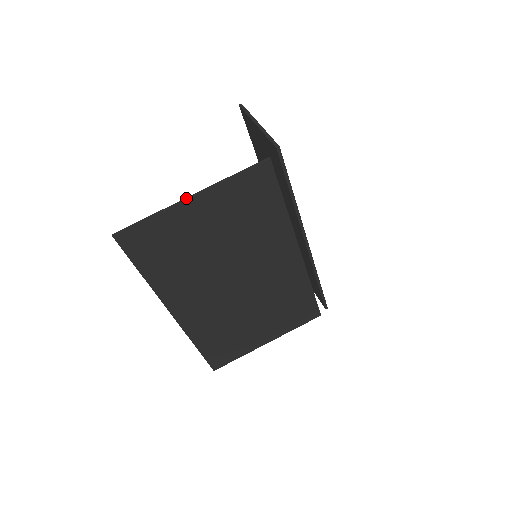
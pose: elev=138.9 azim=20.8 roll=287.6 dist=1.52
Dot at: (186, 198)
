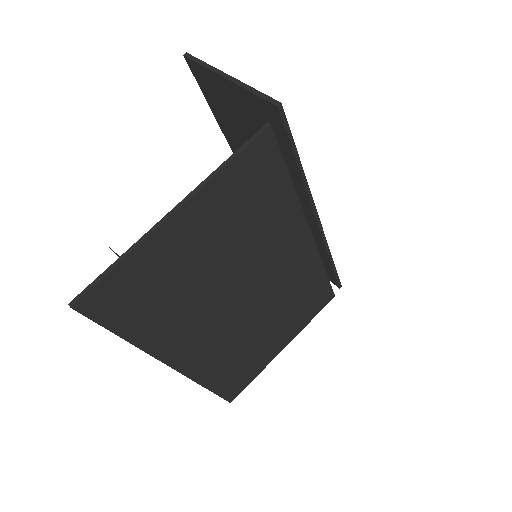
Dot at: (165, 216)
